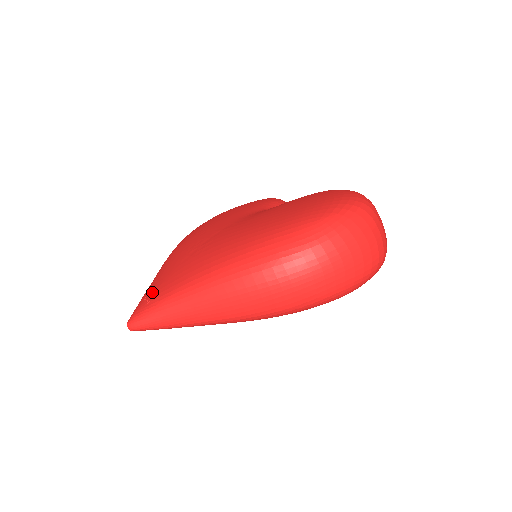
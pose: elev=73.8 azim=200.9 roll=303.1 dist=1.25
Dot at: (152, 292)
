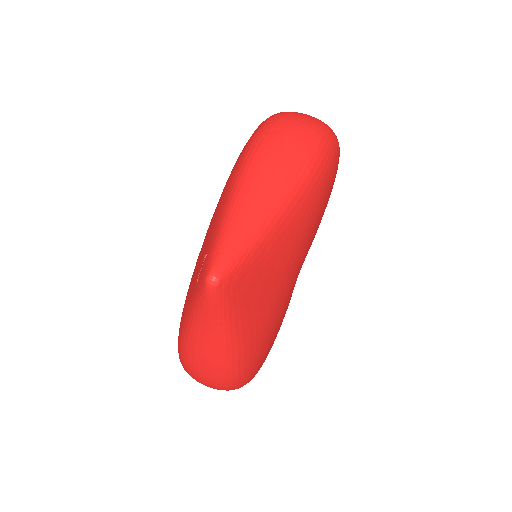
Dot at: (199, 266)
